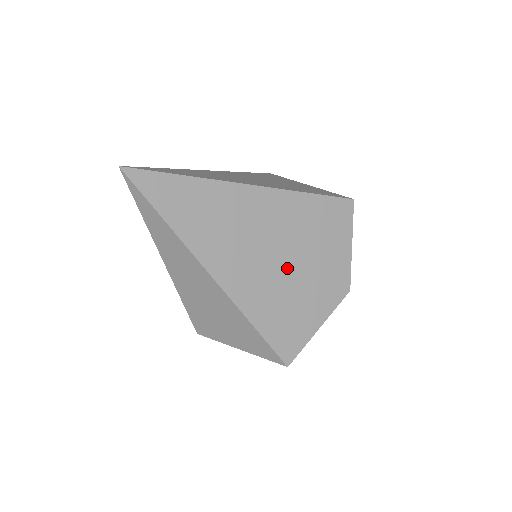
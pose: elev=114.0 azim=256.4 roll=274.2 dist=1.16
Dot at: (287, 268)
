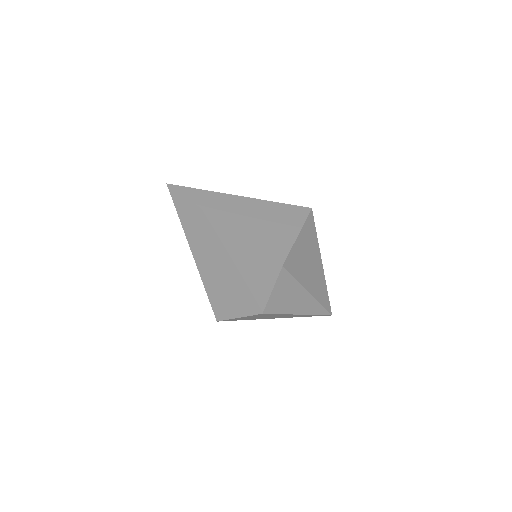
Dot at: (229, 276)
